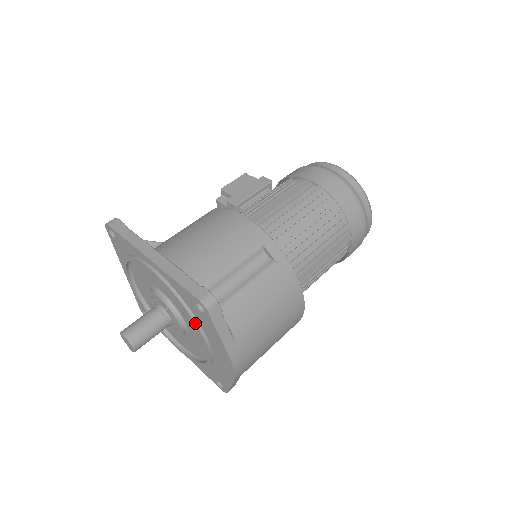
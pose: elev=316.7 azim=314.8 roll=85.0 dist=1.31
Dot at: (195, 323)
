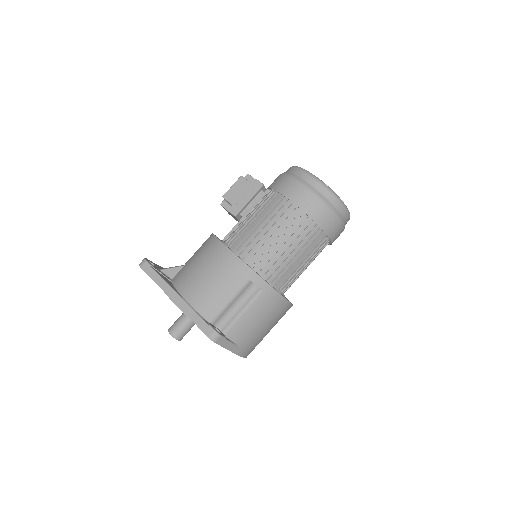
Dot at: occluded
